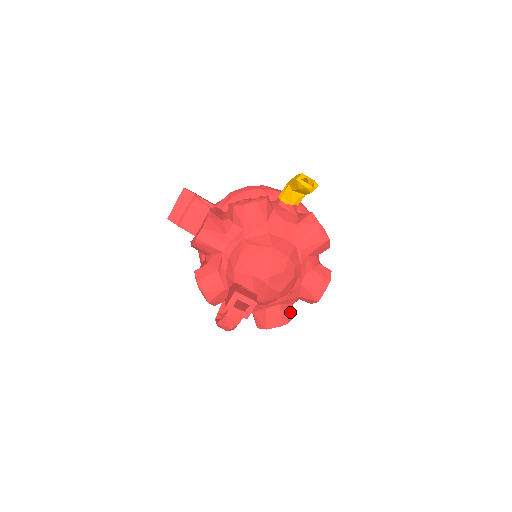
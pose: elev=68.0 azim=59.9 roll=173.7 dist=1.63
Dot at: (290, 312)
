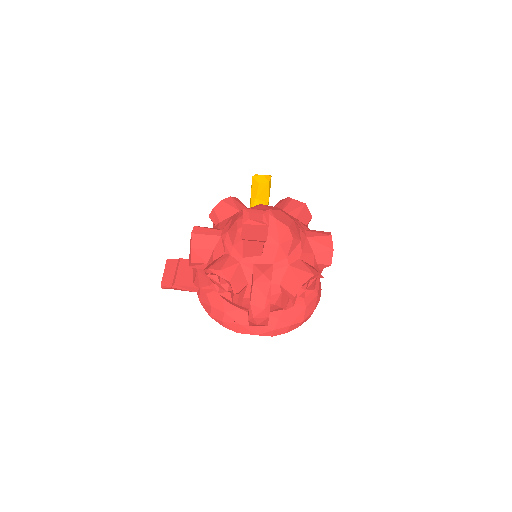
Dot at: occluded
